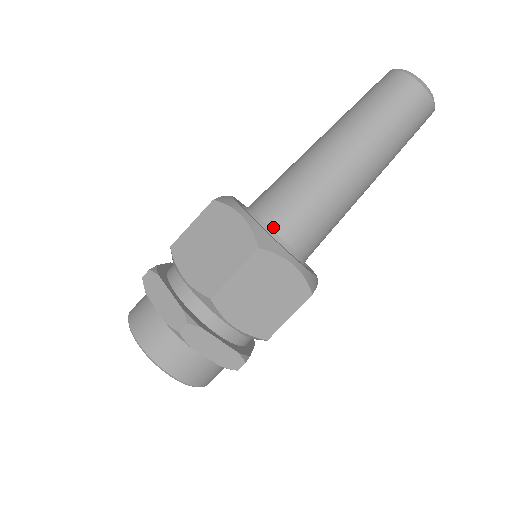
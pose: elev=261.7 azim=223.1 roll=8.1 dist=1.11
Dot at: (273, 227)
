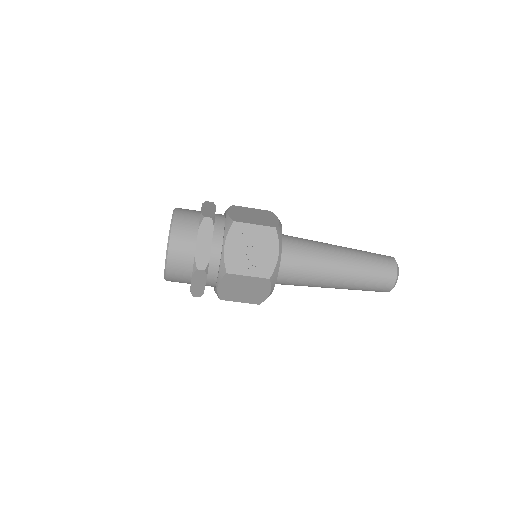
Dot at: occluded
